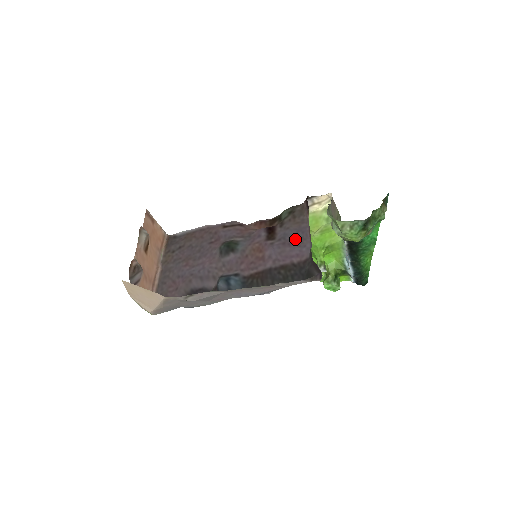
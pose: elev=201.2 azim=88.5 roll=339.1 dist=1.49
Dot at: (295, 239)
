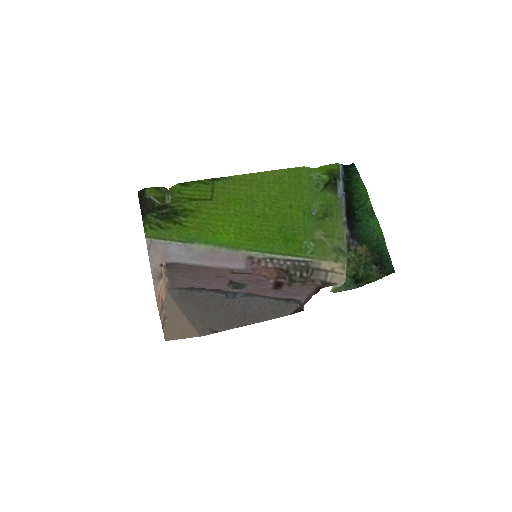
Dot at: (296, 295)
